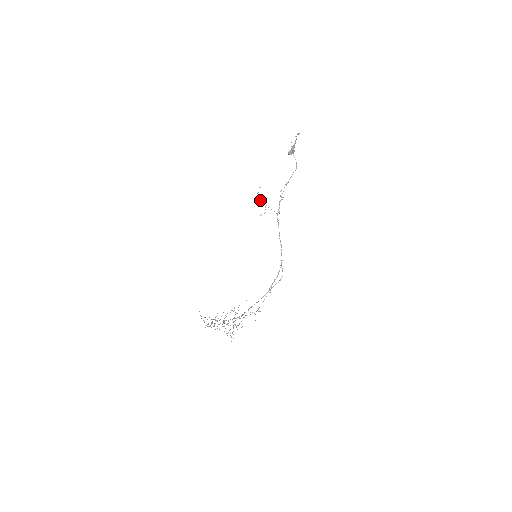
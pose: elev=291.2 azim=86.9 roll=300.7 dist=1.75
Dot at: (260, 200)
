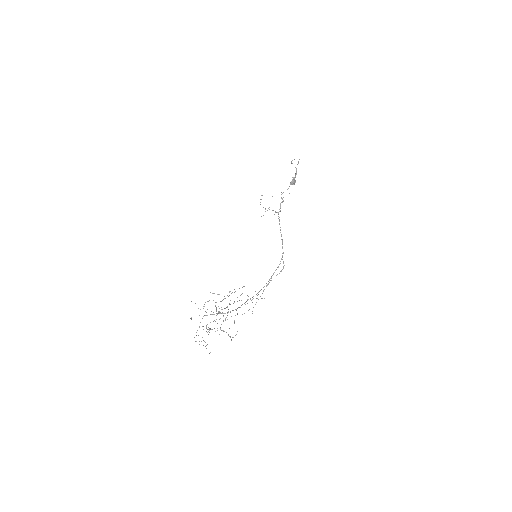
Dot at: occluded
